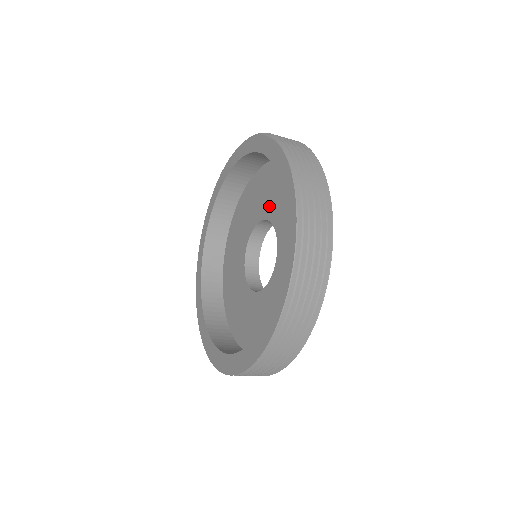
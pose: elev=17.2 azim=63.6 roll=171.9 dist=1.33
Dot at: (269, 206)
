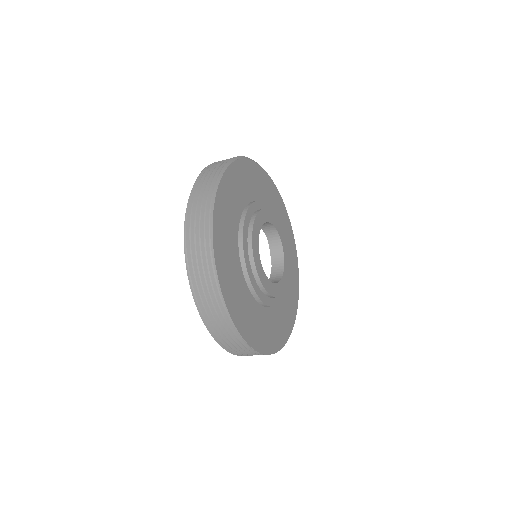
Dot at: occluded
